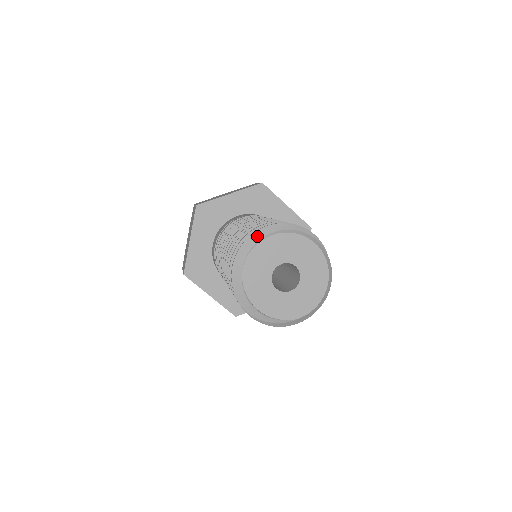
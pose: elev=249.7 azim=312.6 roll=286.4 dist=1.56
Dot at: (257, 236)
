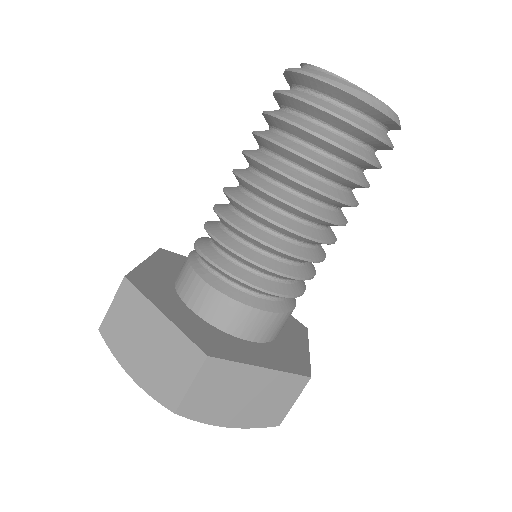
Dot at: occluded
